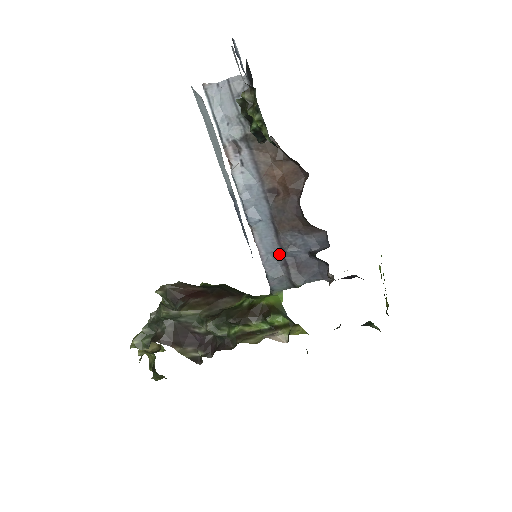
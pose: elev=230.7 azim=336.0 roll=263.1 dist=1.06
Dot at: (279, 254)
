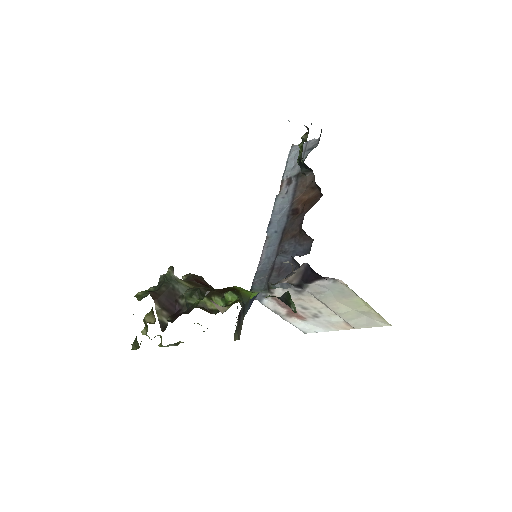
Dot at: (273, 259)
